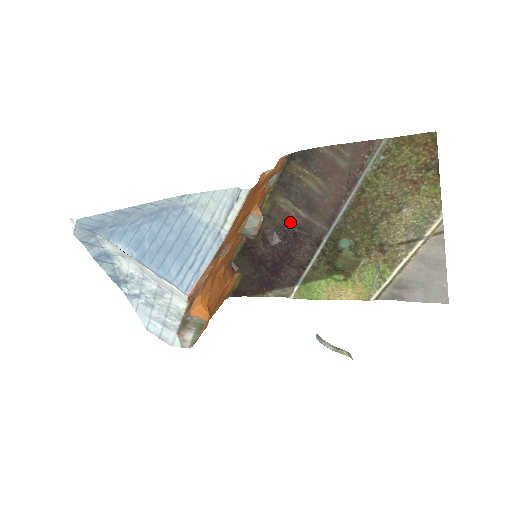
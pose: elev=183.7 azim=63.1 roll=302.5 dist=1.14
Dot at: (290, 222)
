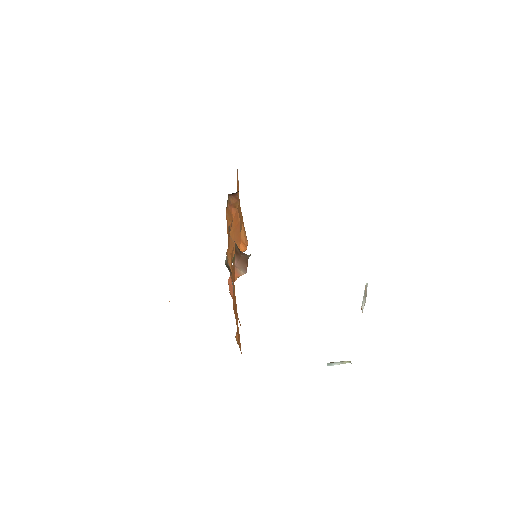
Dot at: occluded
